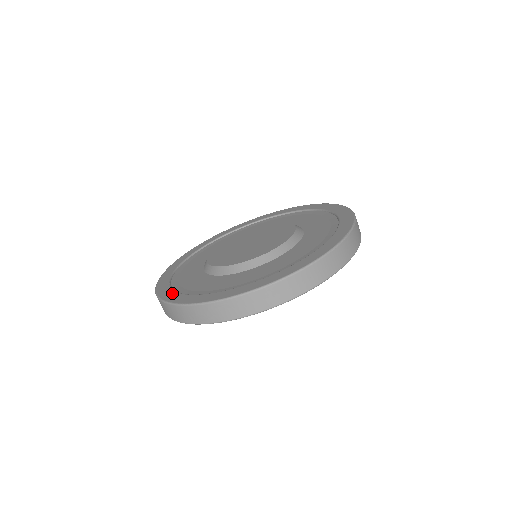
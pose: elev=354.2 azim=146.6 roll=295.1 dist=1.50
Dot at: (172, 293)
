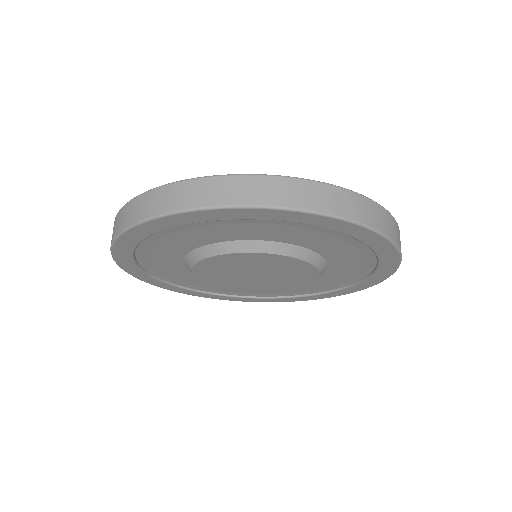
Dot at: occluded
